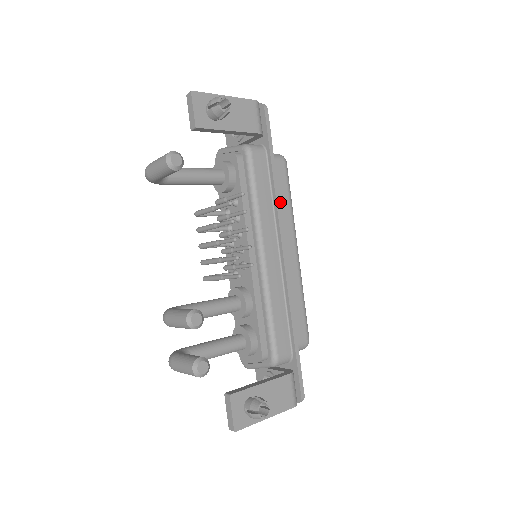
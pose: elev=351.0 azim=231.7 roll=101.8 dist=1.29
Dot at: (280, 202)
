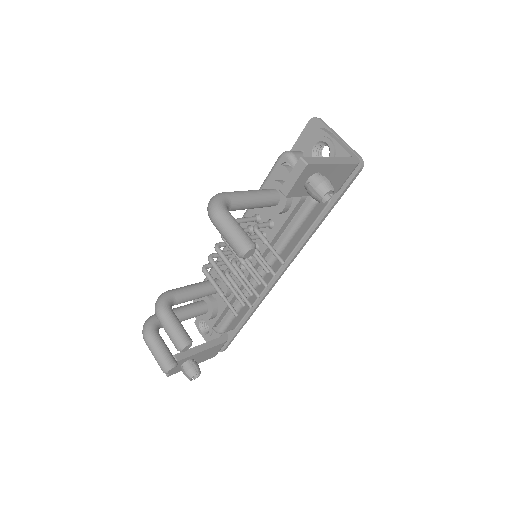
Dot at: occluded
